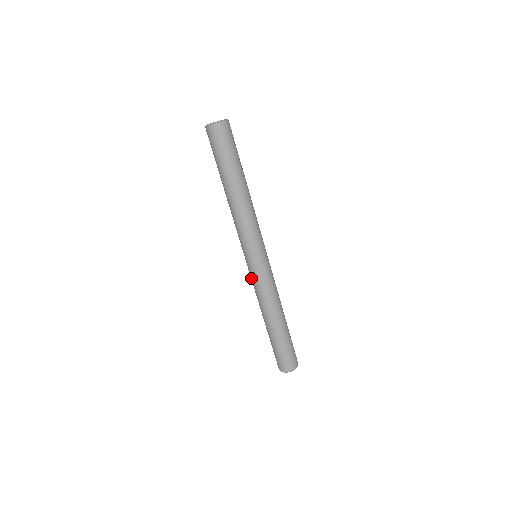
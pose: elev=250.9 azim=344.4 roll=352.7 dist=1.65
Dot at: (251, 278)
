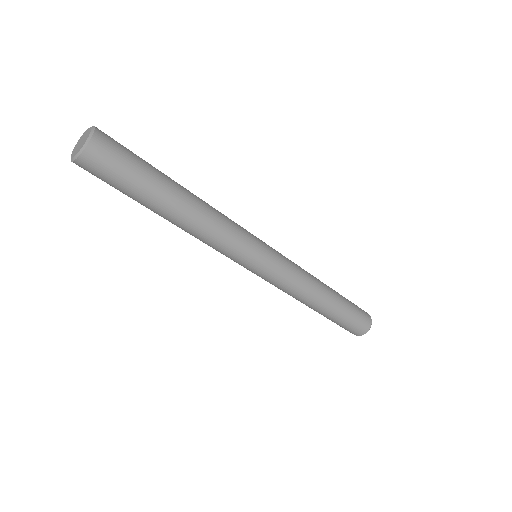
Dot at: occluded
